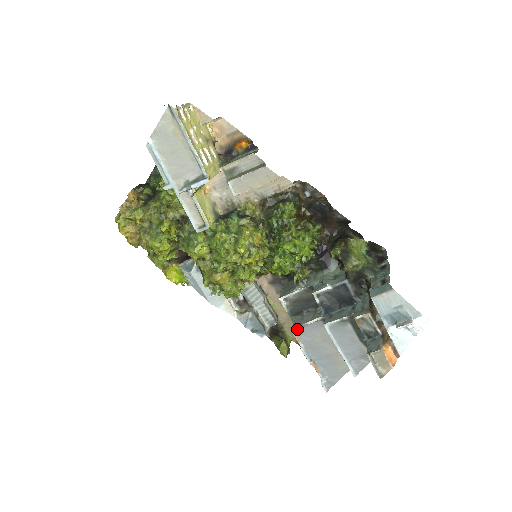
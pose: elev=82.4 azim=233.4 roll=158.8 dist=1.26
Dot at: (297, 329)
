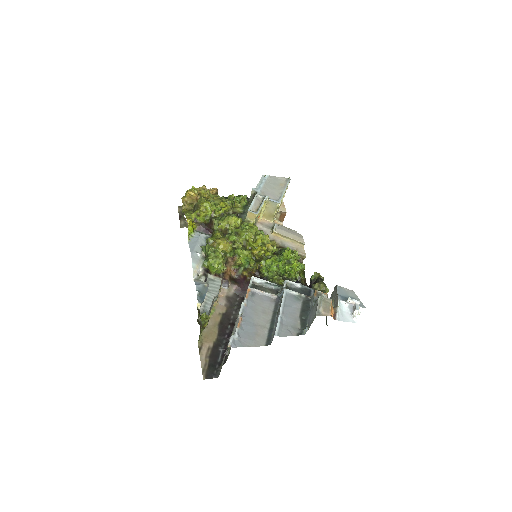
Dot at: (252, 291)
